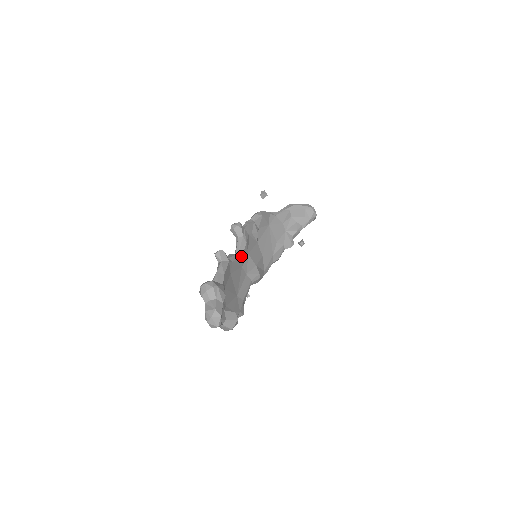
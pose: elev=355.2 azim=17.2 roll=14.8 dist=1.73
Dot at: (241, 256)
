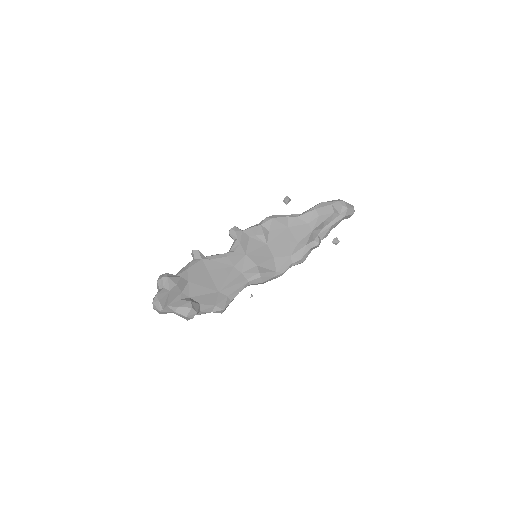
Dot at: (228, 255)
